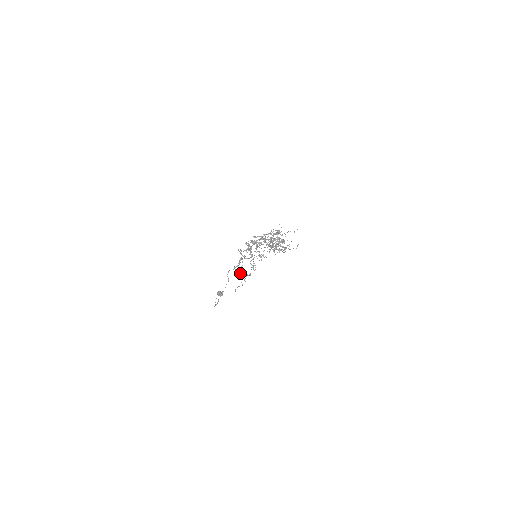
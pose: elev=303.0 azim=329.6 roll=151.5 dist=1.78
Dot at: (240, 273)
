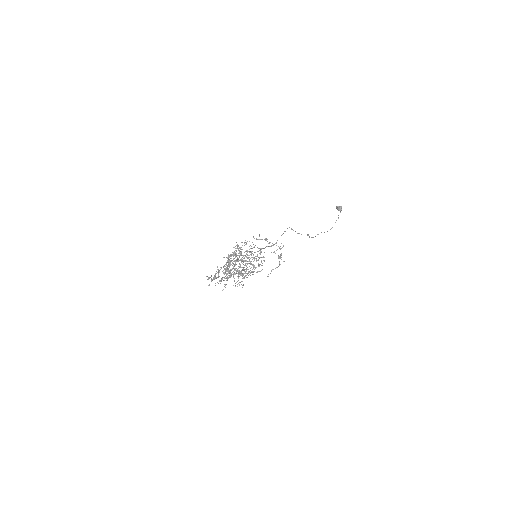
Dot at: occluded
